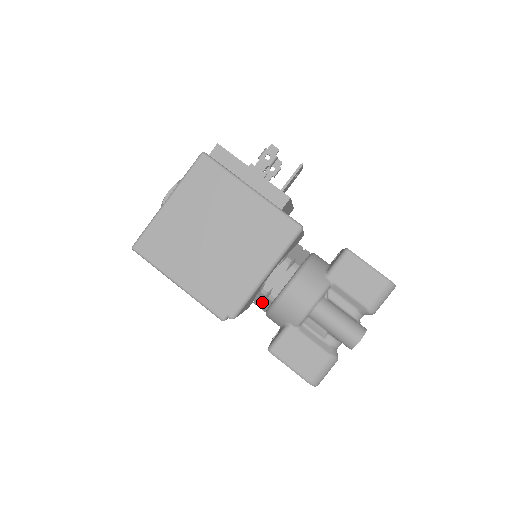
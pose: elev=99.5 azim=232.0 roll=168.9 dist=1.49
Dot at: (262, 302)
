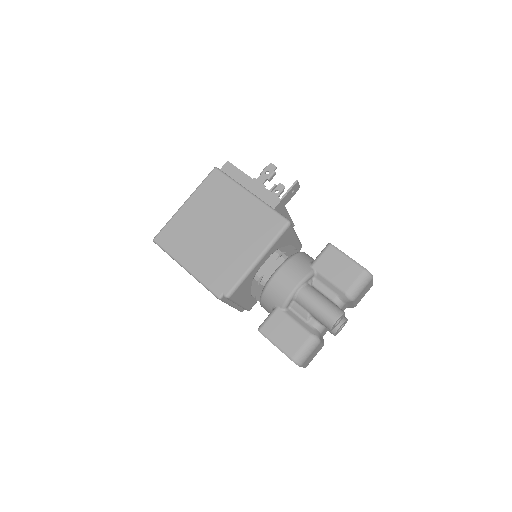
Dot at: (257, 291)
